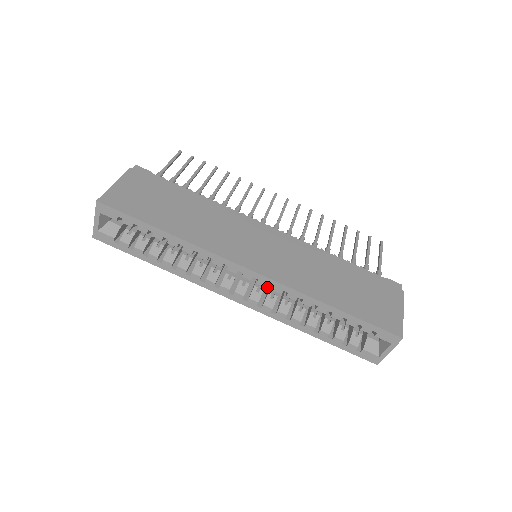
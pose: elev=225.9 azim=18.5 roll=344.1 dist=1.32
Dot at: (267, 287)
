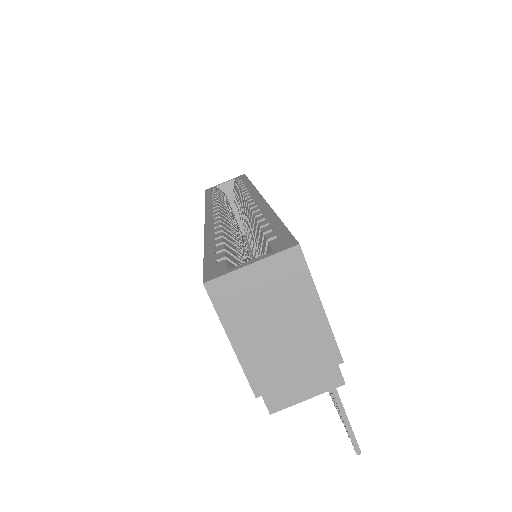
Dot at: occluded
